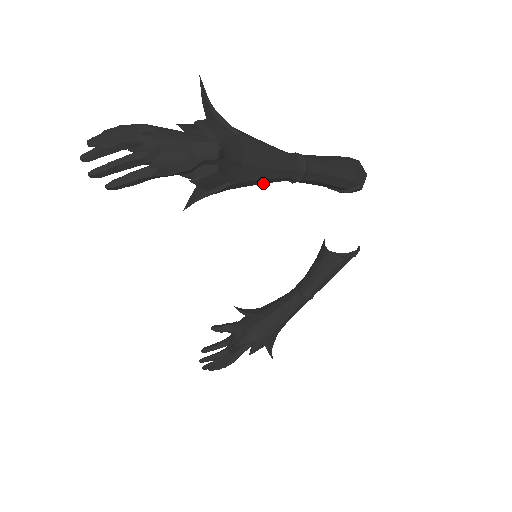
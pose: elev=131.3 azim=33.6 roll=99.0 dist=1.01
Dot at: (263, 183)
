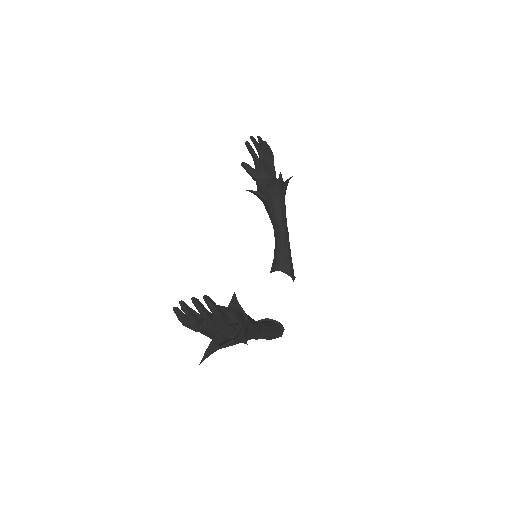
Dot at: (281, 216)
